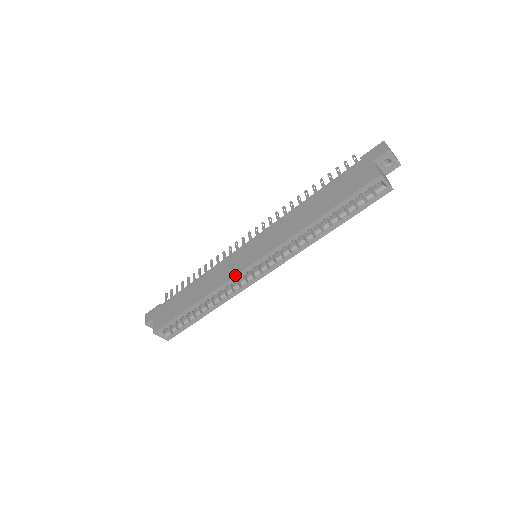
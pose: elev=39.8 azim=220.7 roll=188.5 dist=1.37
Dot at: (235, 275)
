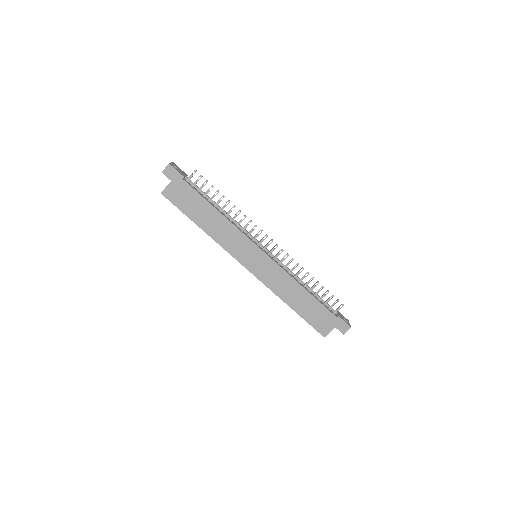
Dot at: occluded
